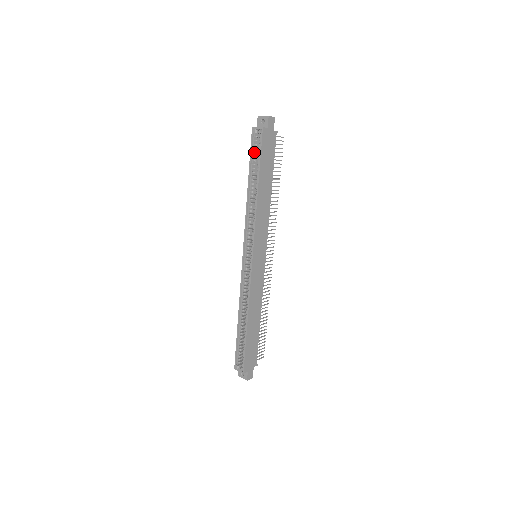
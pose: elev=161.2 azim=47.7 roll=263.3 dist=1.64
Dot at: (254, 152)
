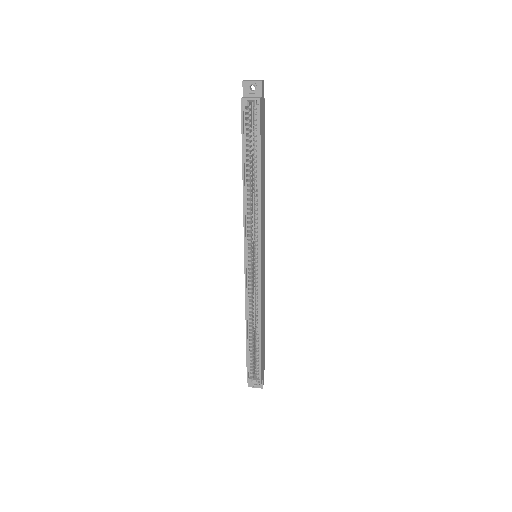
Dot at: (247, 132)
